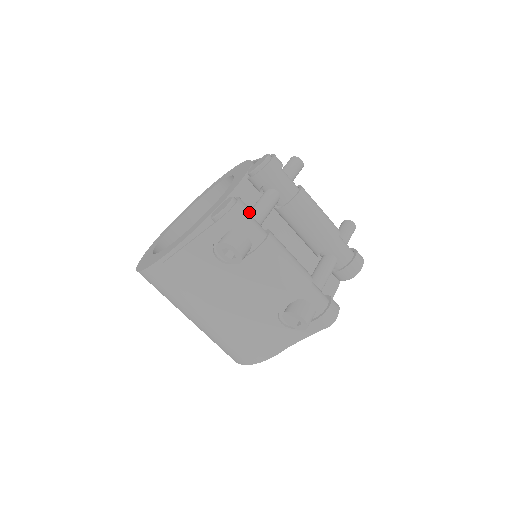
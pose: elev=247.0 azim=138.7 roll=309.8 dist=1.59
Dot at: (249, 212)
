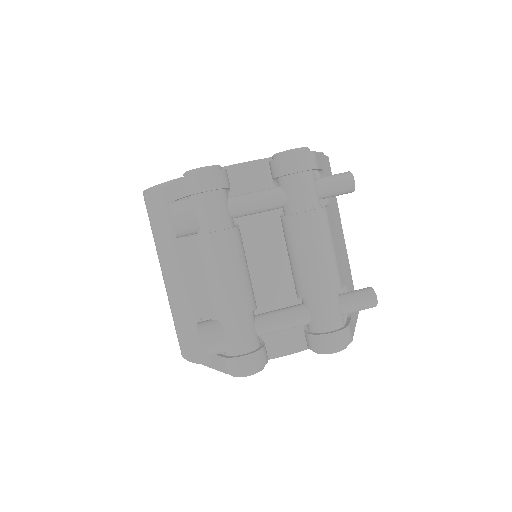
Dot at: occluded
